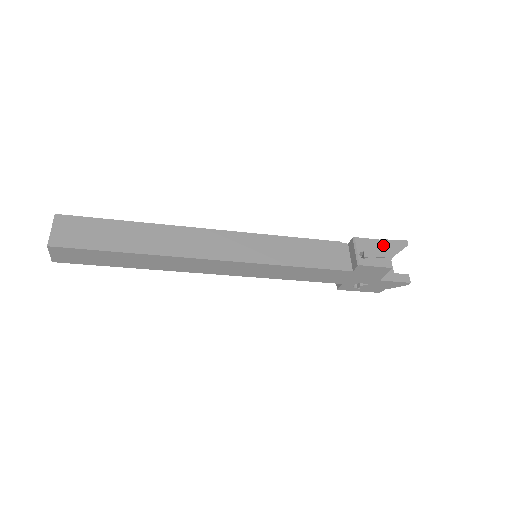
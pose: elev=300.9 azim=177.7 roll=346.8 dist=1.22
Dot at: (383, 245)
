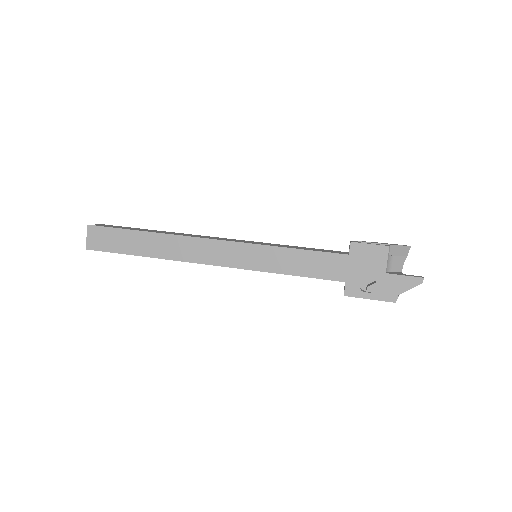
Dot at: occluded
